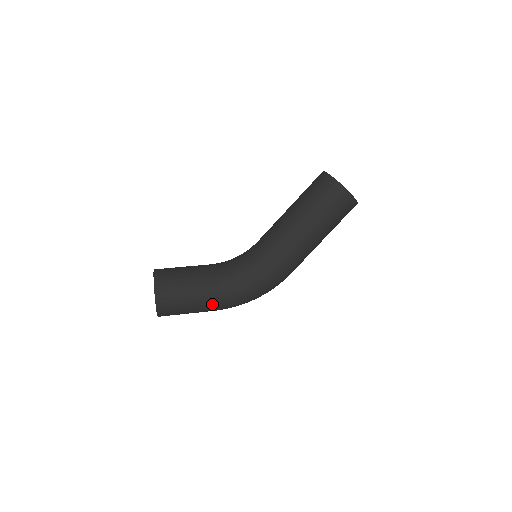
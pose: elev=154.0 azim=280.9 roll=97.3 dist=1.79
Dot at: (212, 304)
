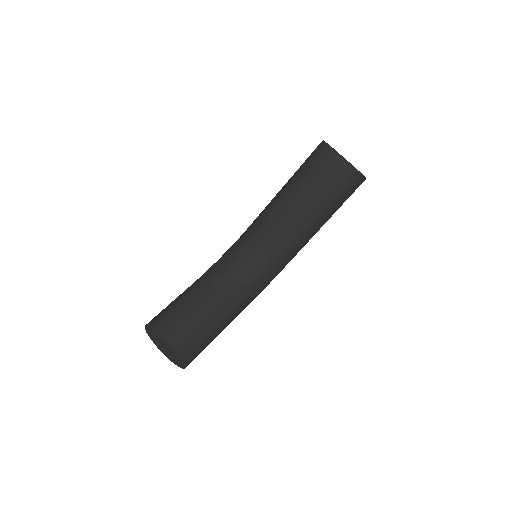
Dot at: occluded
